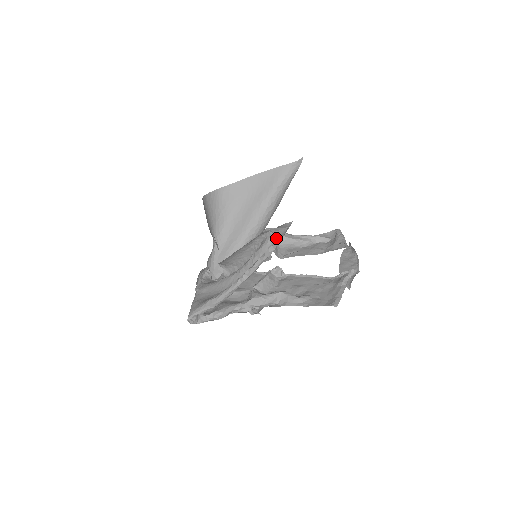
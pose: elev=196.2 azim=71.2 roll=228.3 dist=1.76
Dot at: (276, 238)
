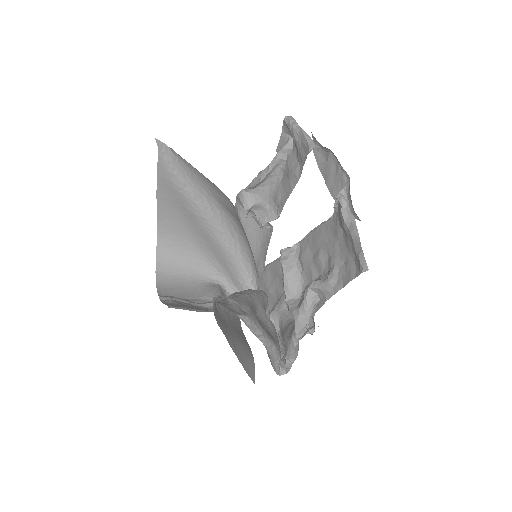
Dot at: (231, 299)
